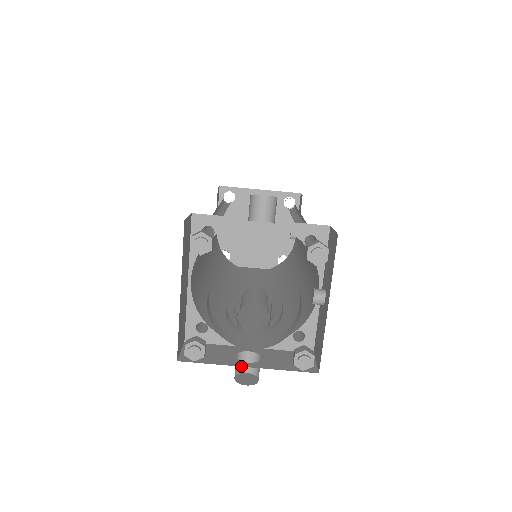
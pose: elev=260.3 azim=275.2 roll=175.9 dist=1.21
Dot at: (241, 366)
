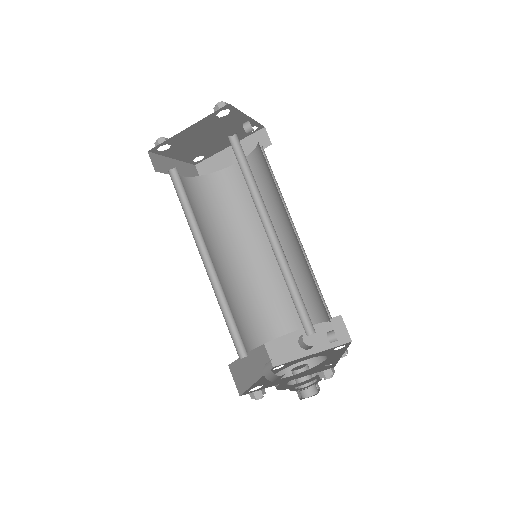
Dot at: (307, 356)
